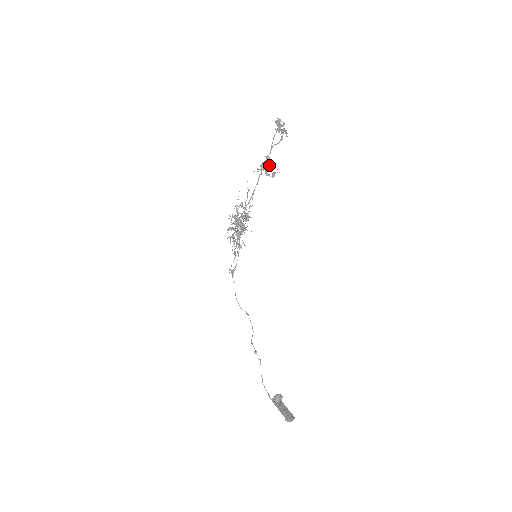
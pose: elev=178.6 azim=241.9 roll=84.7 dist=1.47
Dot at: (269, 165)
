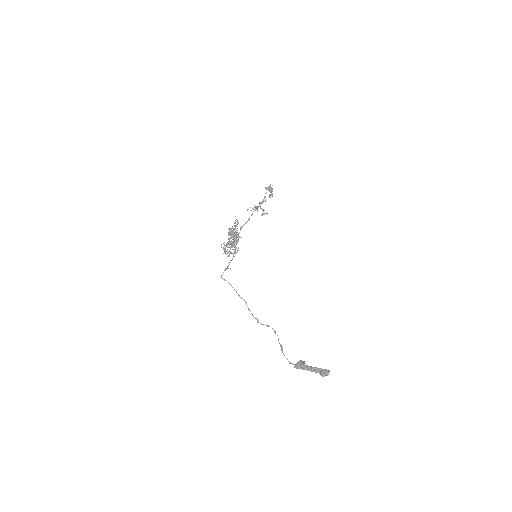
Dot at: occluded
